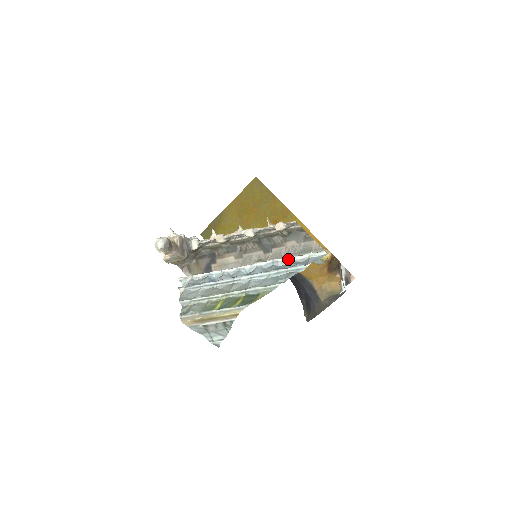
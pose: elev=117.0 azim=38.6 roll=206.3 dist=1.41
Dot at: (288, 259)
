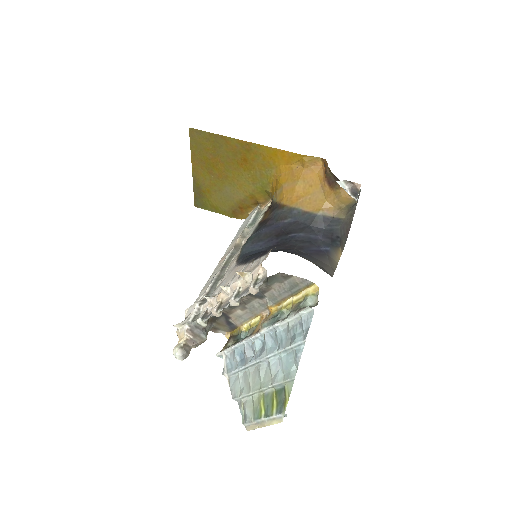
Dot at: (284, 322)
